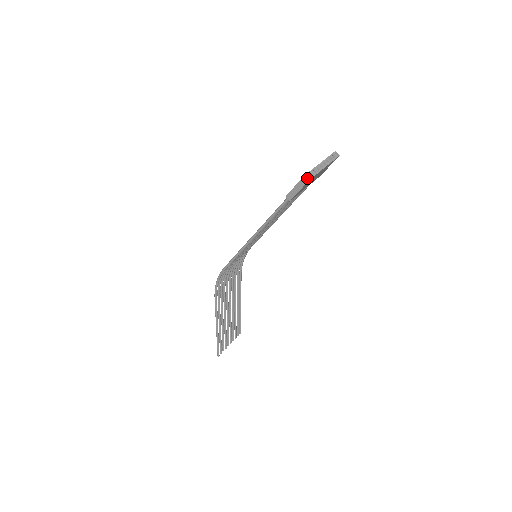
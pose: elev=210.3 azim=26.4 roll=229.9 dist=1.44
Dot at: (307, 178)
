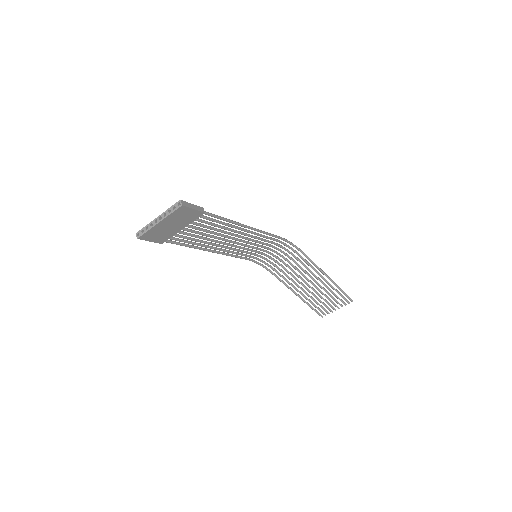
Dot at: (137, 236)
